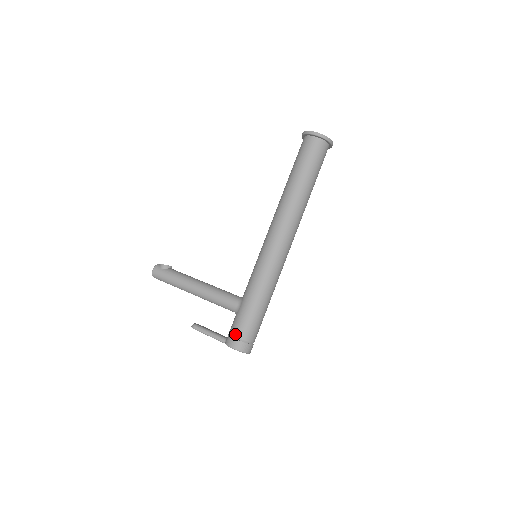
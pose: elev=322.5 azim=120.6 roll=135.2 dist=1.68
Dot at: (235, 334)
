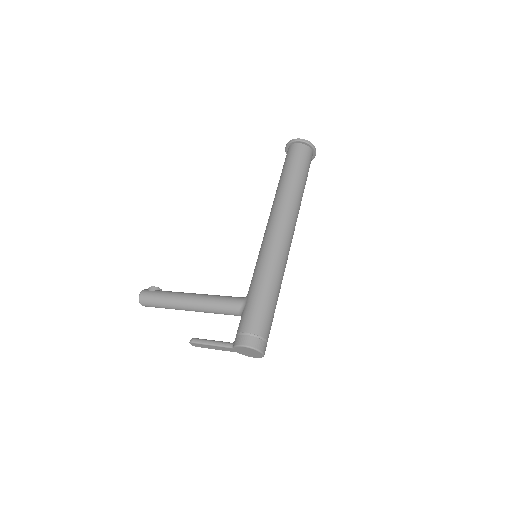
Dot at: (244, 330)
